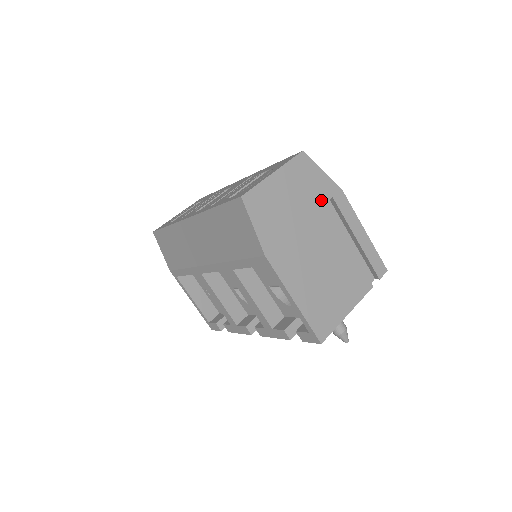
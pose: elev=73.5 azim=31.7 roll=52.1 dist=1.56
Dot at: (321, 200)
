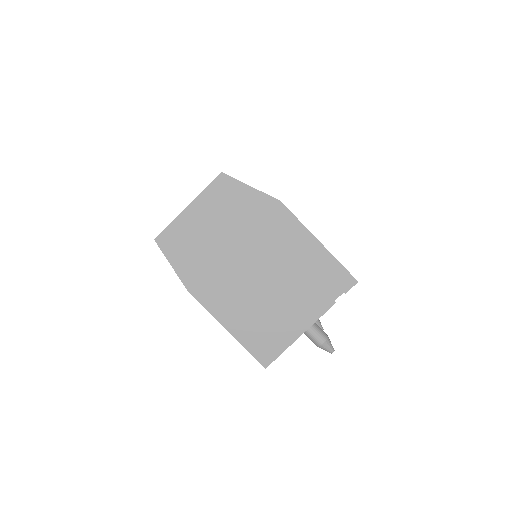
Dot at: (252, 220)
